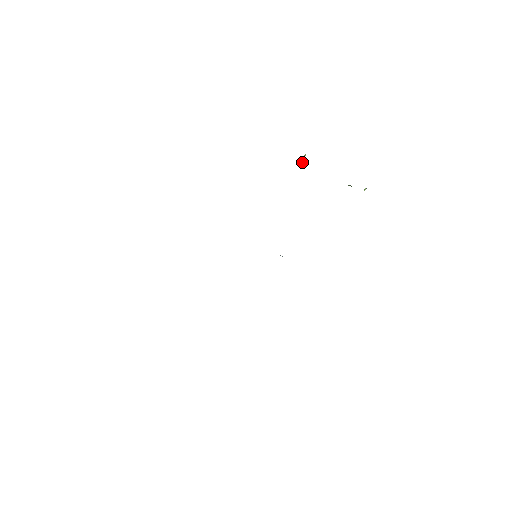
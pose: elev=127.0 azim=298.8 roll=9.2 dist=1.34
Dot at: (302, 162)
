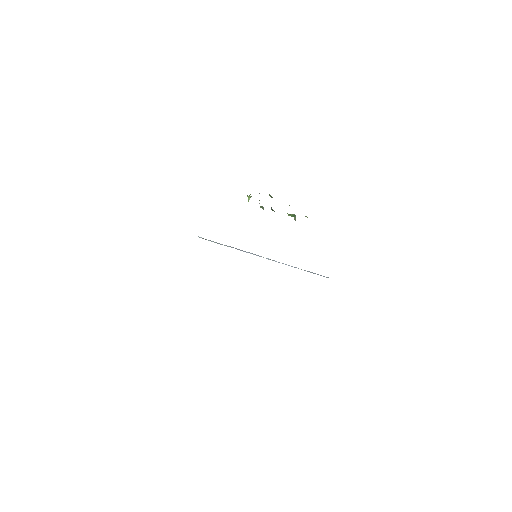
Dot at: (249, 198)
